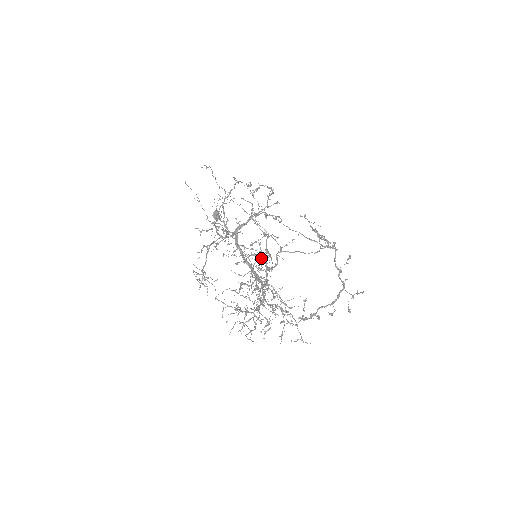
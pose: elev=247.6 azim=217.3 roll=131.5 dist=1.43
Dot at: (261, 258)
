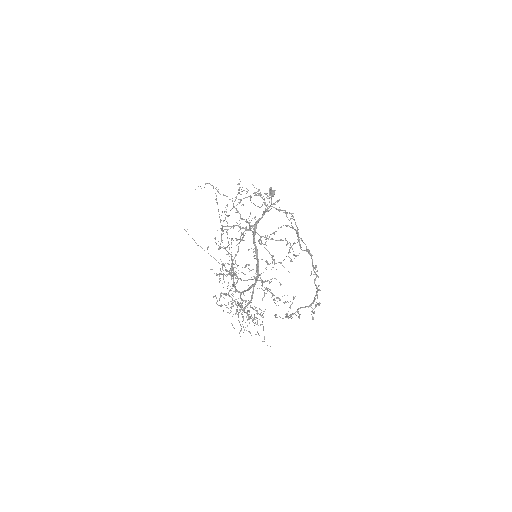
Dot at: (226, 276)
